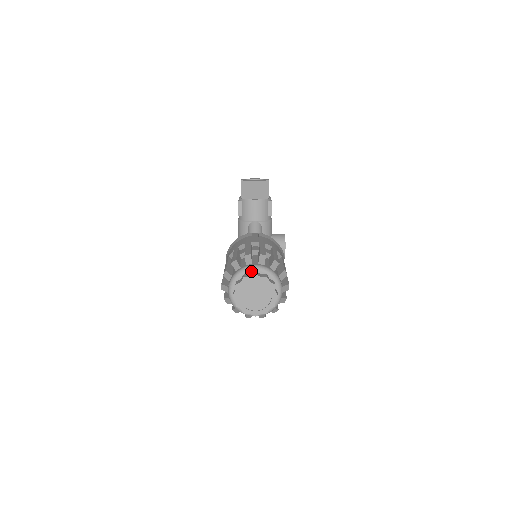
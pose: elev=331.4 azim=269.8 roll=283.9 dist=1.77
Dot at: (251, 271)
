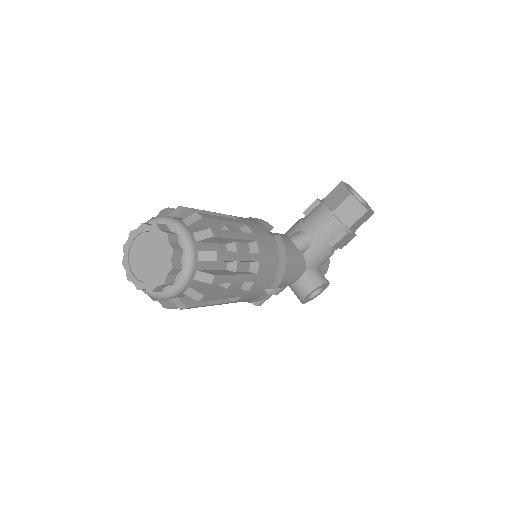
Dot at: (174, 229)
